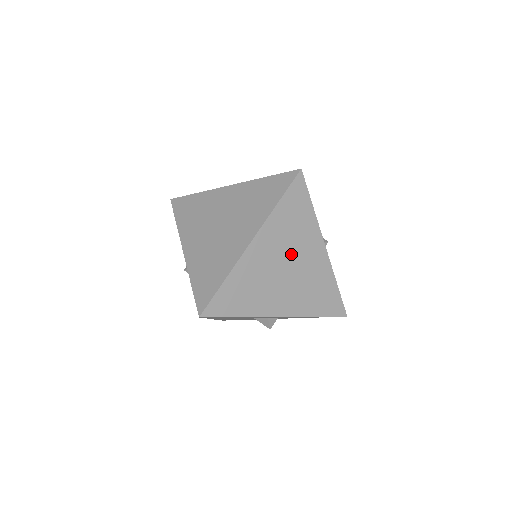
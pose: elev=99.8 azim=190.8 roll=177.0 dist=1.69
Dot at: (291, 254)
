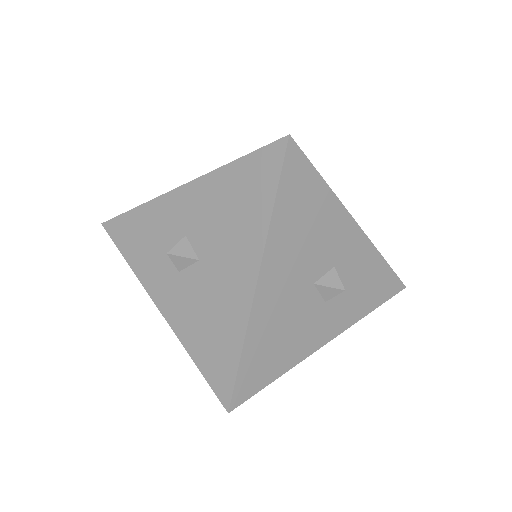
Dot at: occluded
